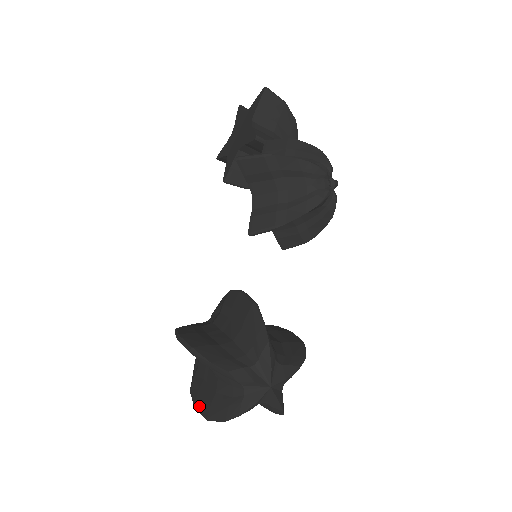
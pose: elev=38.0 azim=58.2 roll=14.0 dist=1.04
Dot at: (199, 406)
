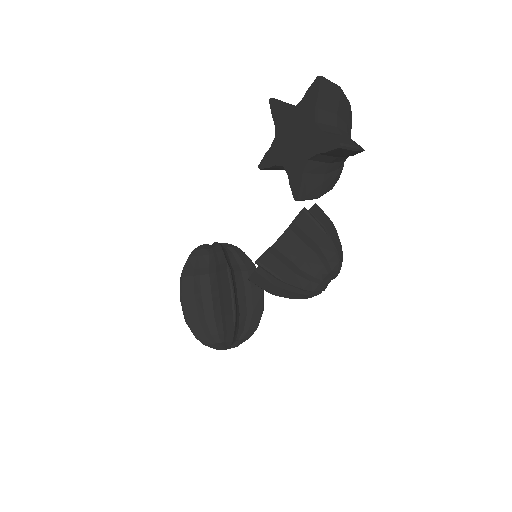
Dot at: occluded
